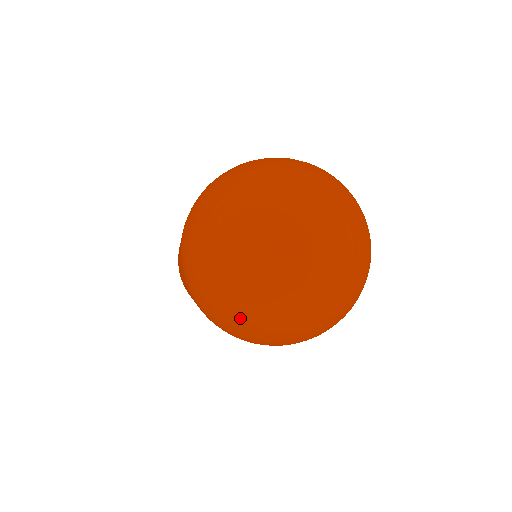
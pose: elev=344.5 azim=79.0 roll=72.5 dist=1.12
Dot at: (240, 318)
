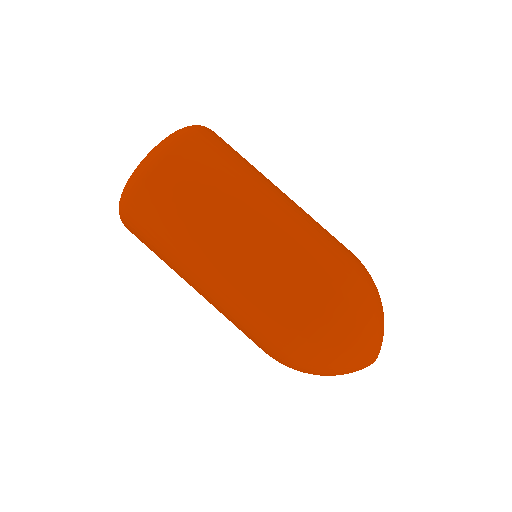
Dot at: occluded
